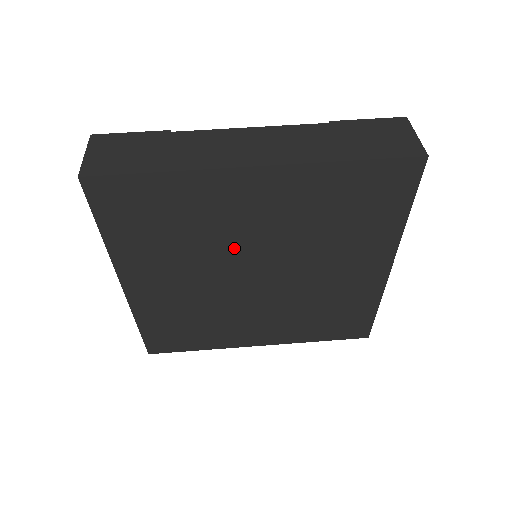
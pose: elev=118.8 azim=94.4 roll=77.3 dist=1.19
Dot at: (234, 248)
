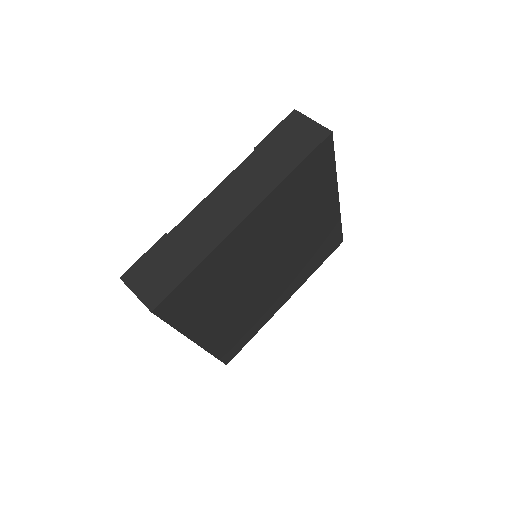
Dot at: (251, 267)
